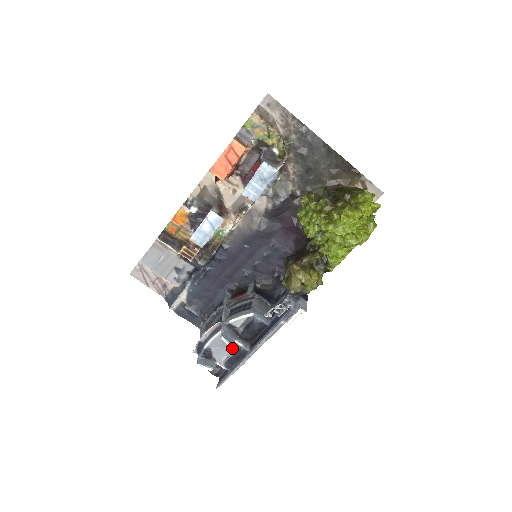
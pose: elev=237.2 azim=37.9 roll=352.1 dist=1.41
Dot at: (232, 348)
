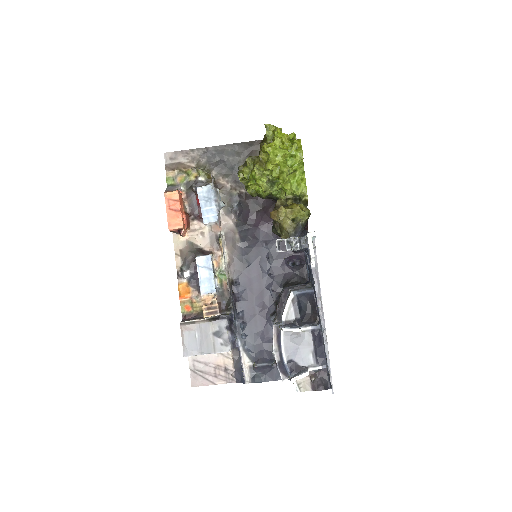
Dot at: (306, 340)
